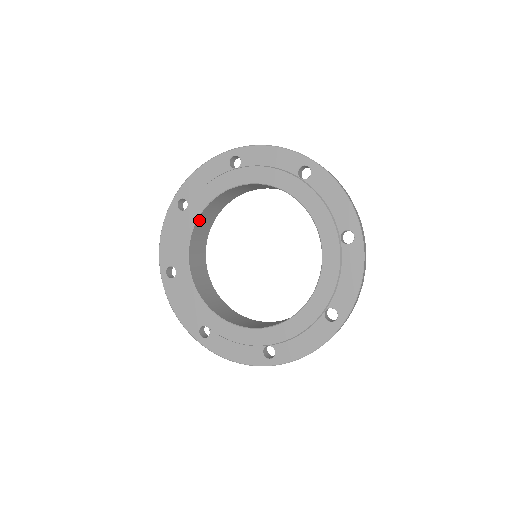
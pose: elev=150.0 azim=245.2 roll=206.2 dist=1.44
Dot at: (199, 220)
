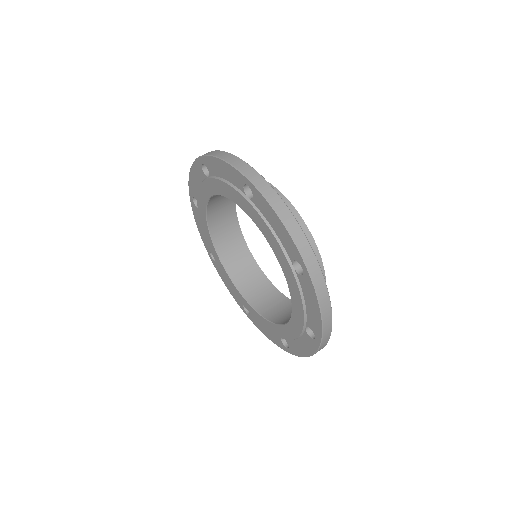
Dot at: occluded
